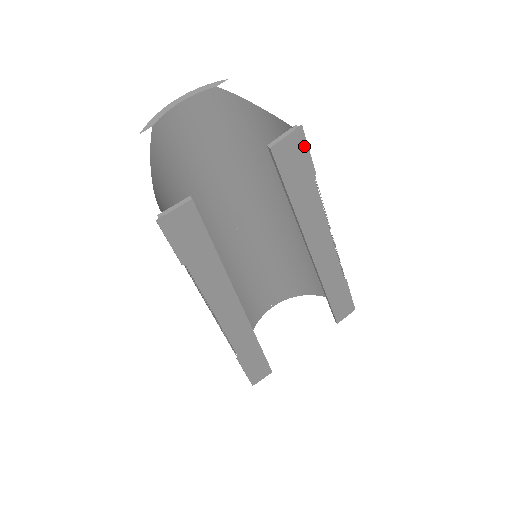
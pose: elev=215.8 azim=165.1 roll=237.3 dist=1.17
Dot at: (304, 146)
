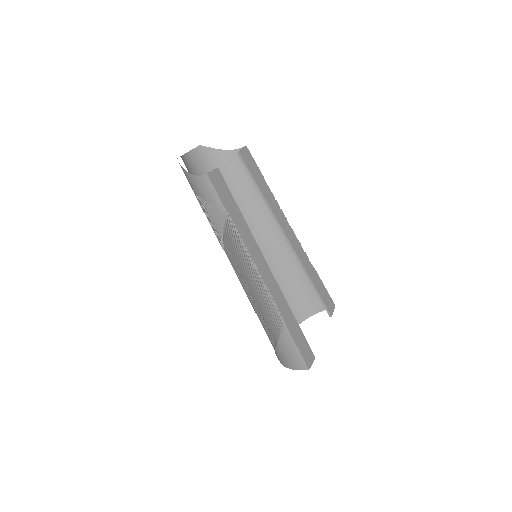
Dot at: (252, 158)
